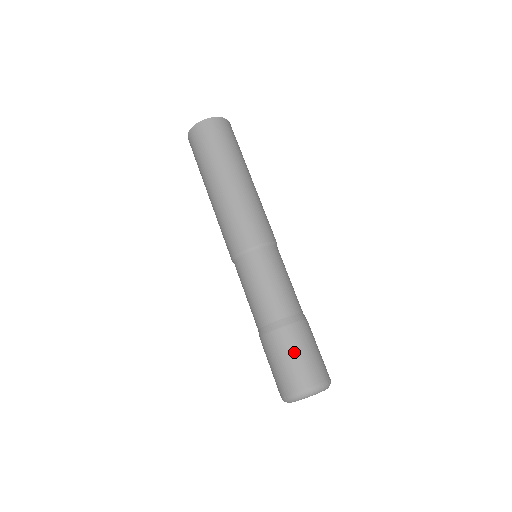
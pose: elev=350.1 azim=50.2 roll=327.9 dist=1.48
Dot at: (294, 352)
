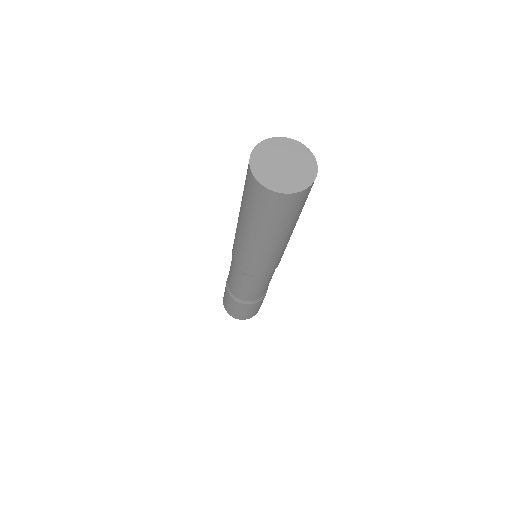
Dot at: (247, 311)
